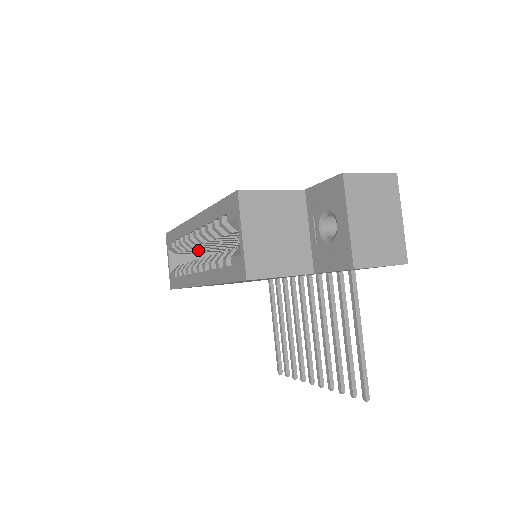
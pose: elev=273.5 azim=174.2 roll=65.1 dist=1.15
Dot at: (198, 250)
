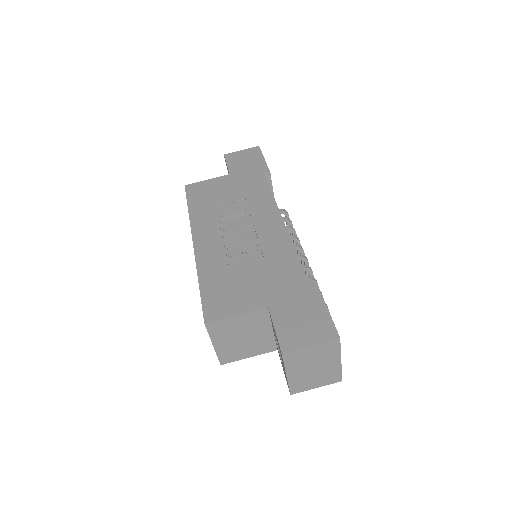
Dot at: occluded
